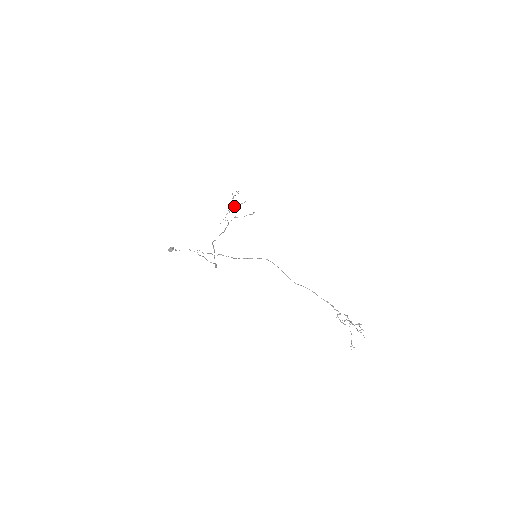
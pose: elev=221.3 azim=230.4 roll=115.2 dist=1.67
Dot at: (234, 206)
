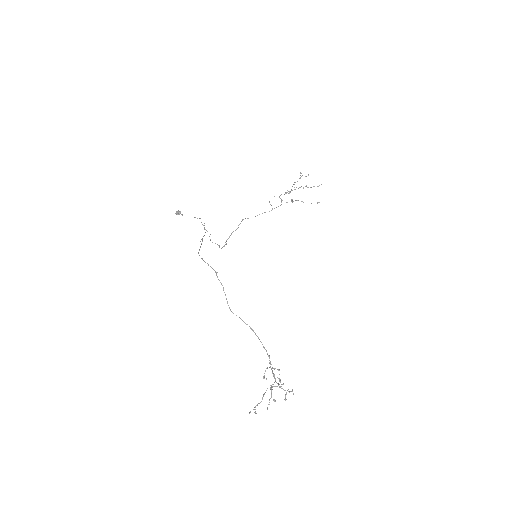
Dot at: (296, 187)
